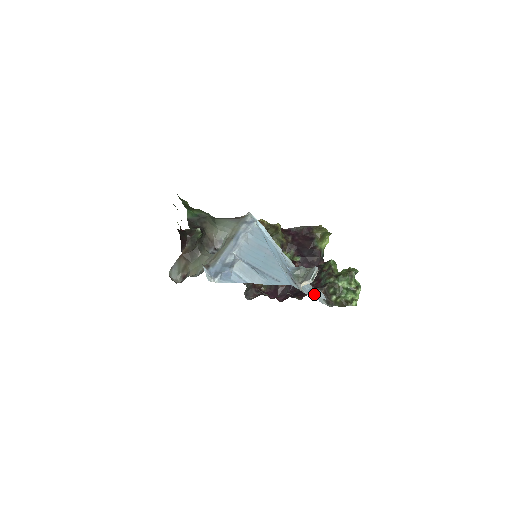
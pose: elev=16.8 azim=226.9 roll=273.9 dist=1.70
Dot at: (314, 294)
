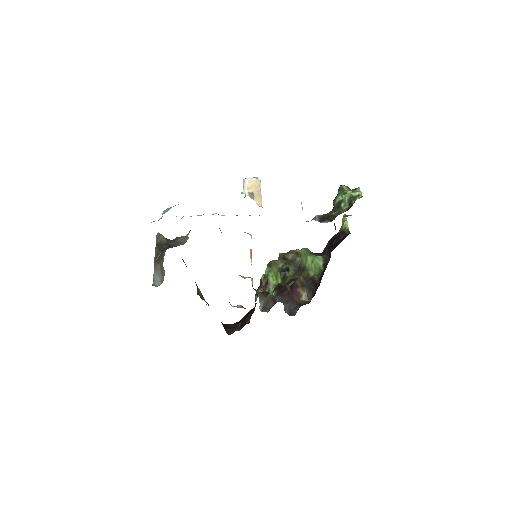
Dot at: occluded
